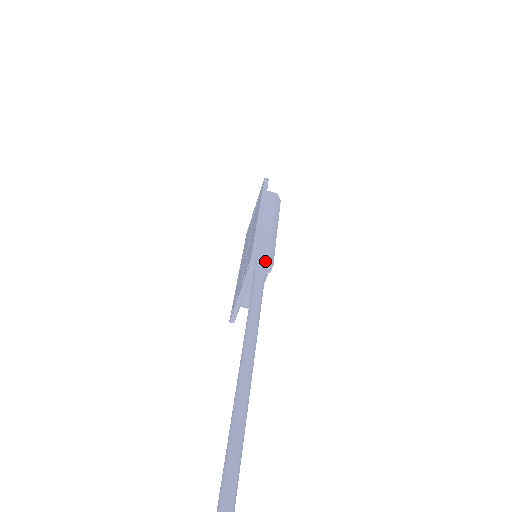
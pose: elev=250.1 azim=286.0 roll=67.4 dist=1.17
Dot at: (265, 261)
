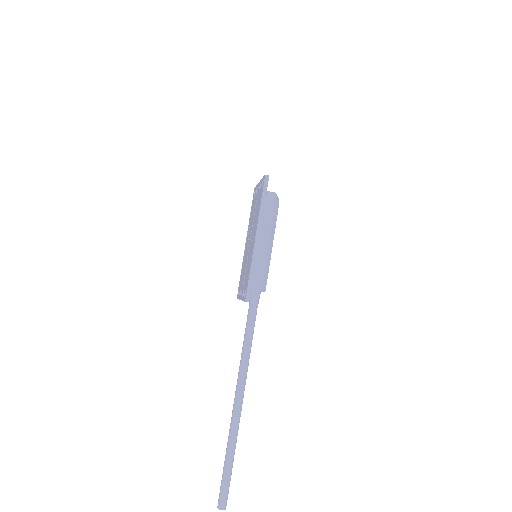
Dot at: (258, 291)
